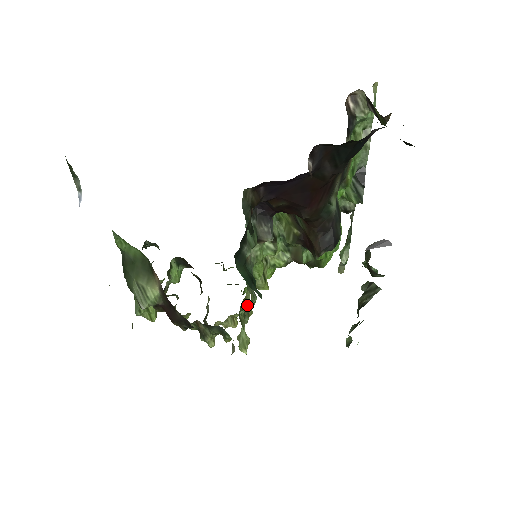
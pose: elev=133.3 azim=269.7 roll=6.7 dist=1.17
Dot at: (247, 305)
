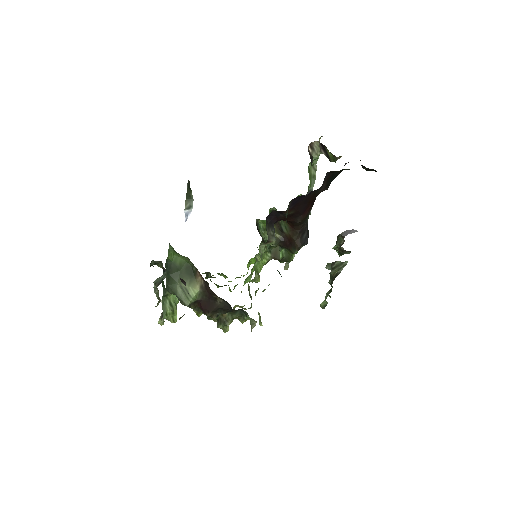
Dot at: (256, 292)
